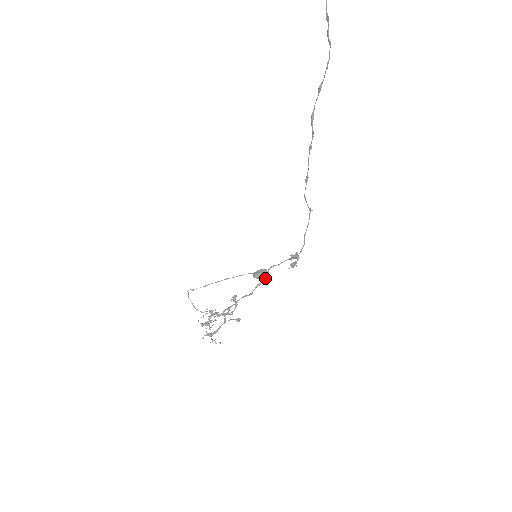
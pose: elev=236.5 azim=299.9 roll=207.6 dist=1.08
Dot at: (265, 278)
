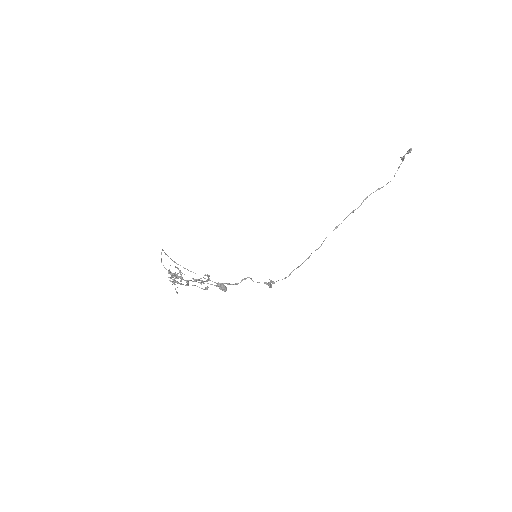
Dot at: (238, 283)
